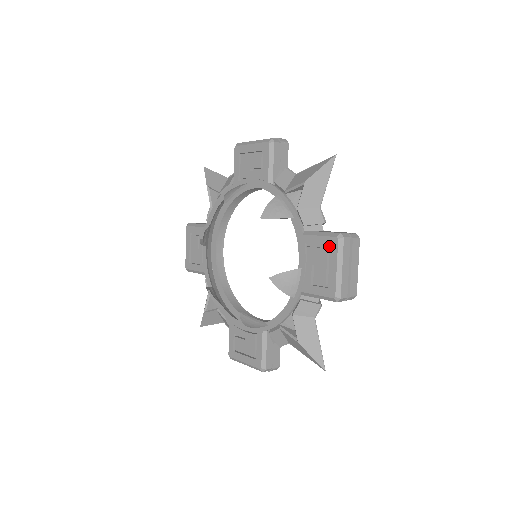
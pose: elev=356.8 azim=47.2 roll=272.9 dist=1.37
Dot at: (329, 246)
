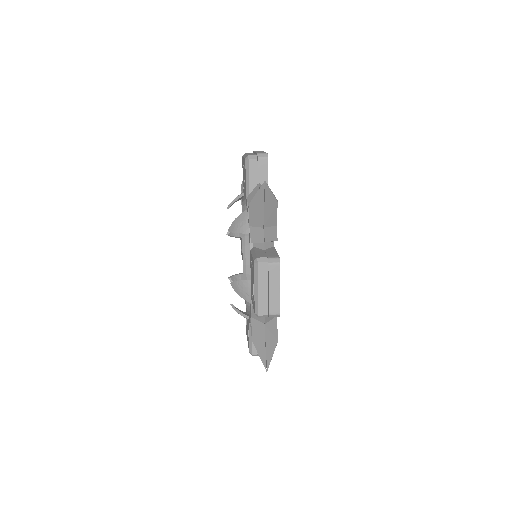
Dot at: occluded
